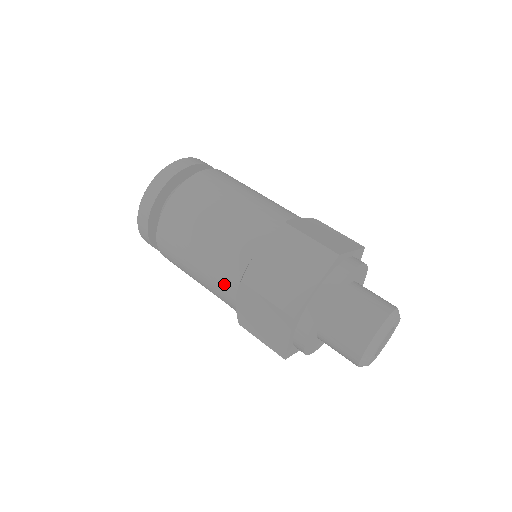
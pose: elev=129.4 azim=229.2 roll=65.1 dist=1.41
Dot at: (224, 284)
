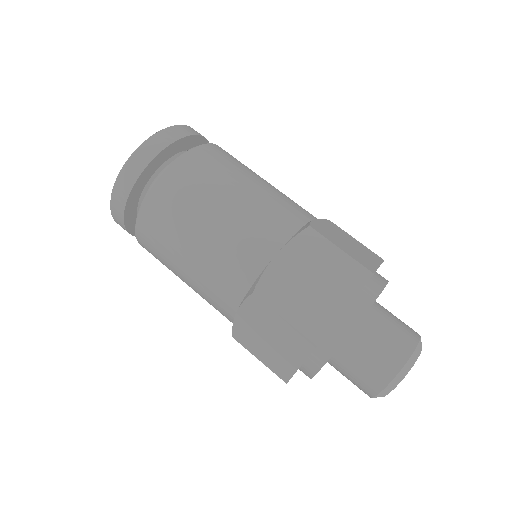
Dot at: occluded
